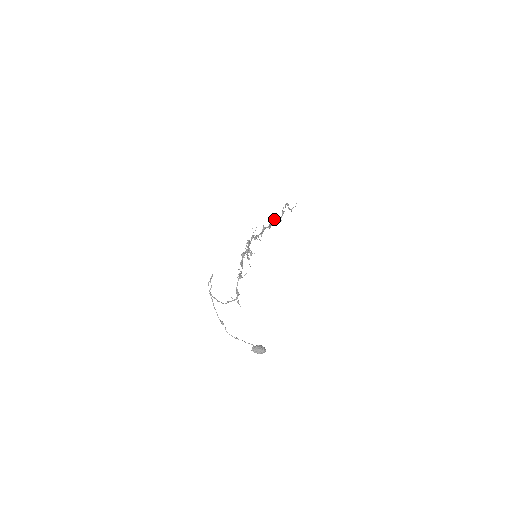
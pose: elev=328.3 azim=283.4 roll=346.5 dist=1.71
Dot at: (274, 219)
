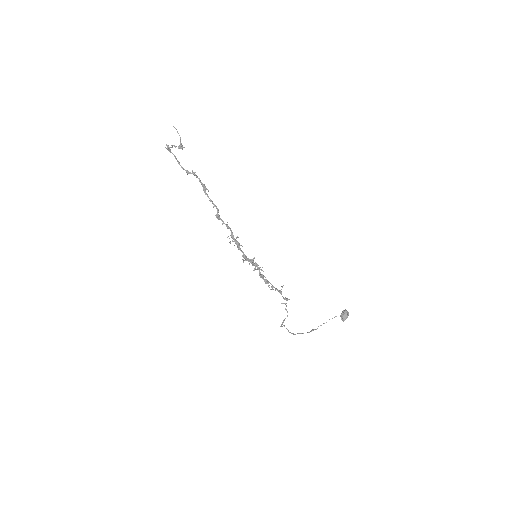
Dot at: (204, 191)
